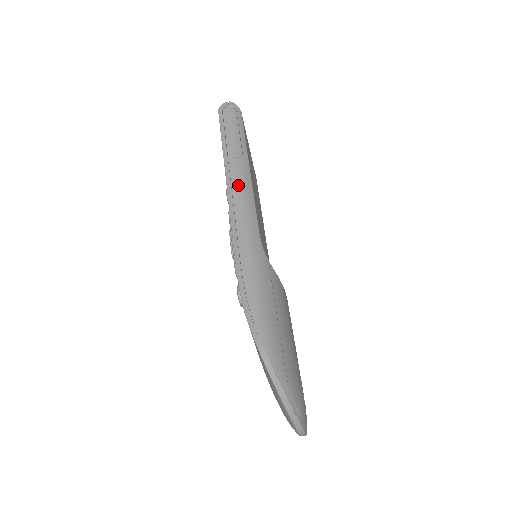
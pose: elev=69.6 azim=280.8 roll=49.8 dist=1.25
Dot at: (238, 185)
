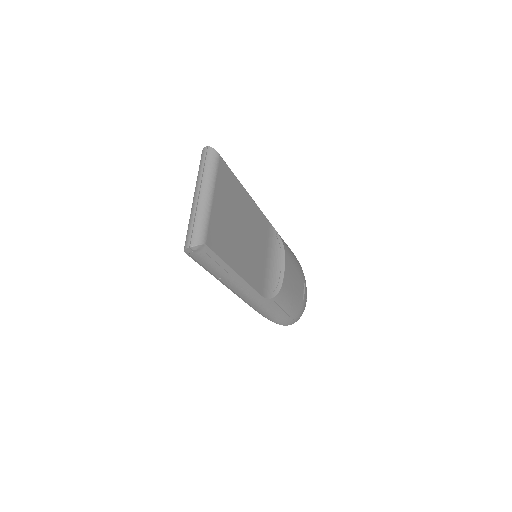
Dot at: (236, 289)
